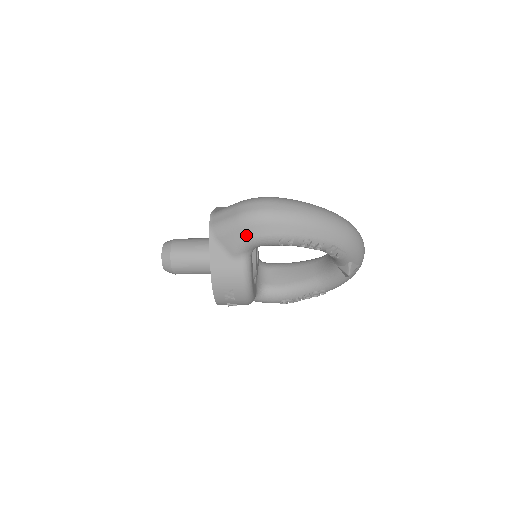
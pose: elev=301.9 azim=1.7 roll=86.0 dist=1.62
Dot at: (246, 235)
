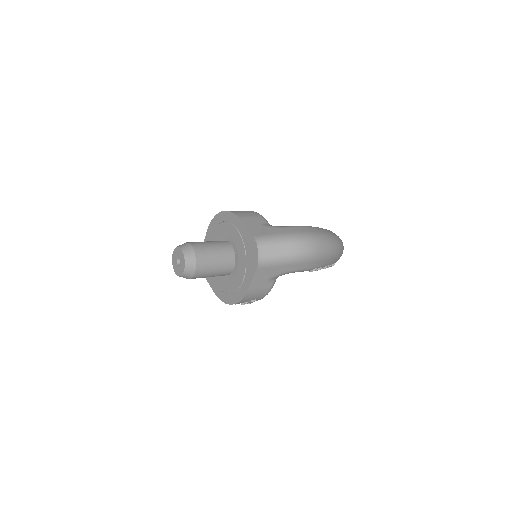
Dot at: (292, 268)
